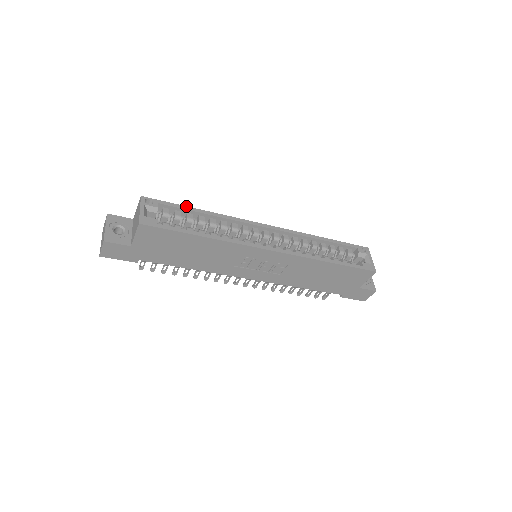
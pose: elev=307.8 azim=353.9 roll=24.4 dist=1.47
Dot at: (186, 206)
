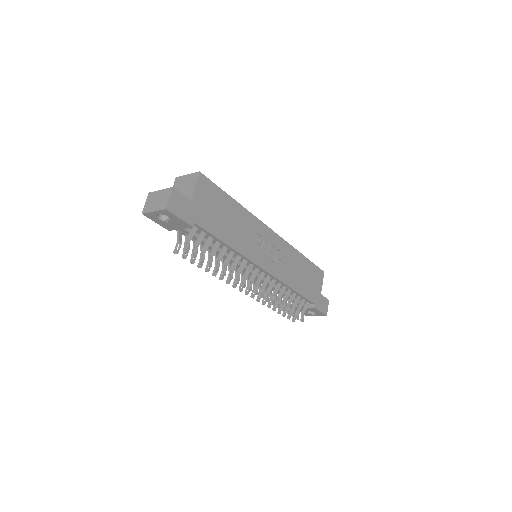
Dot at: occluded
